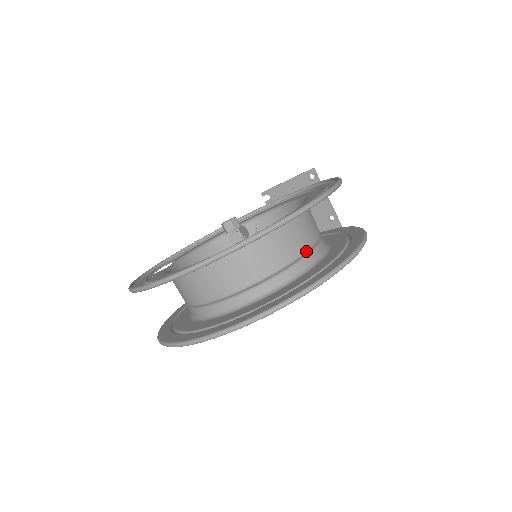
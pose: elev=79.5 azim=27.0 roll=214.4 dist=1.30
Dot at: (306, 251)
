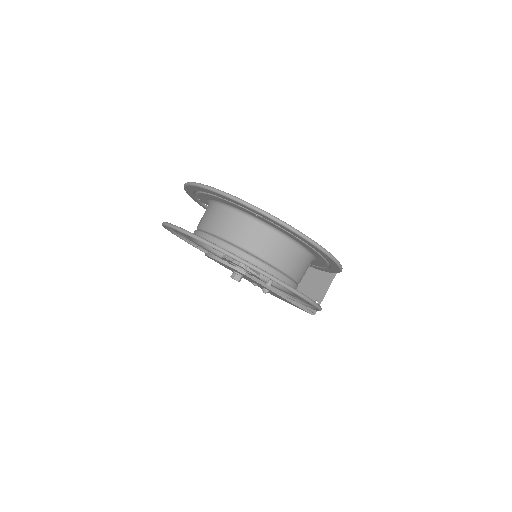
Dot at: (281, 269)
